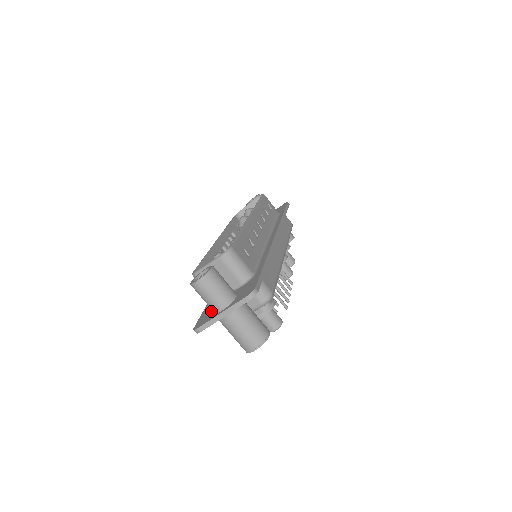
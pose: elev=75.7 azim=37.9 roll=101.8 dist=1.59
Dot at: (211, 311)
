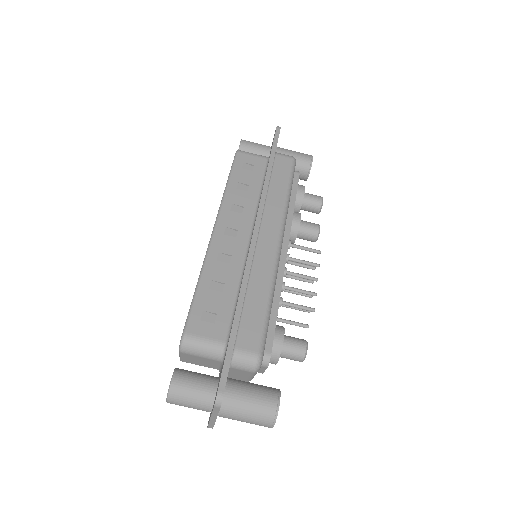
Dot at: occluded
